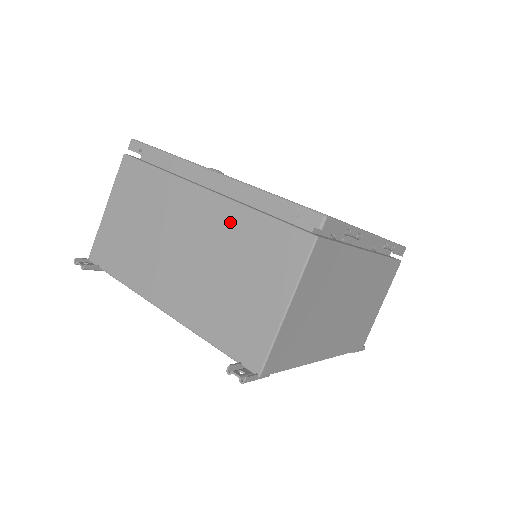
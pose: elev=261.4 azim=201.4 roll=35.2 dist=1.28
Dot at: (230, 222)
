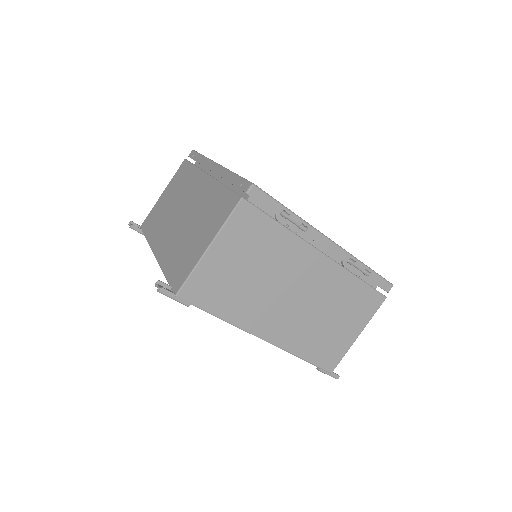
Dot at: (209, 194)
